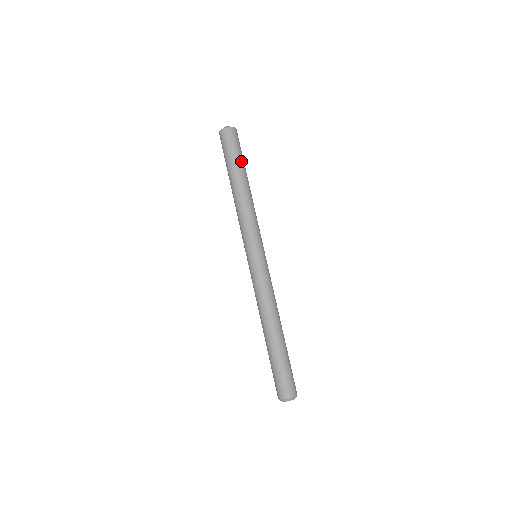
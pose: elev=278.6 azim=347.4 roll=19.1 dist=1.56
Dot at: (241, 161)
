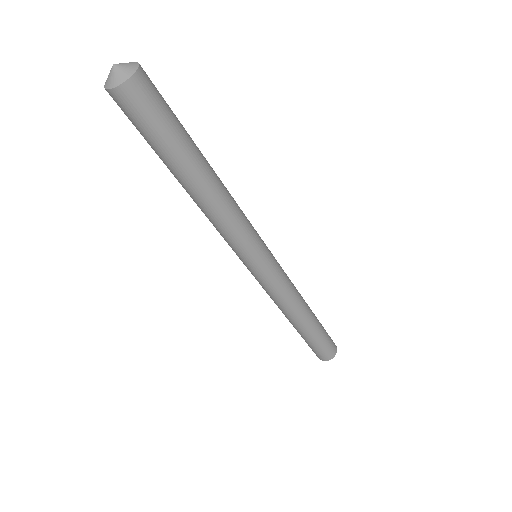
Dot at: (177, 146)
